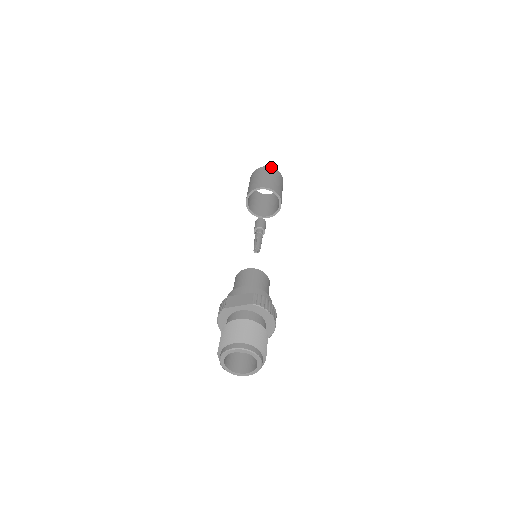
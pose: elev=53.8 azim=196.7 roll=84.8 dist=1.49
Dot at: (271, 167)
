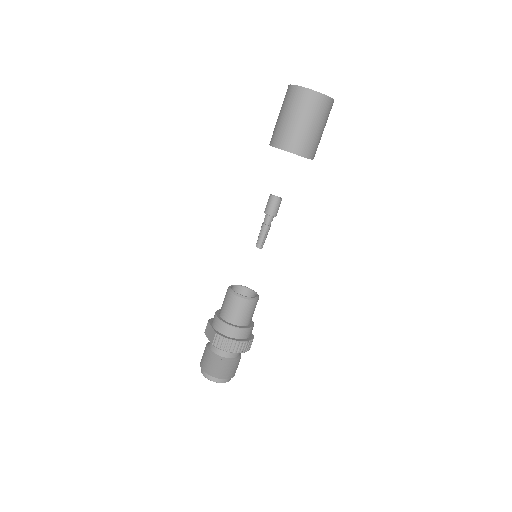
Dot at: (301, 87)
